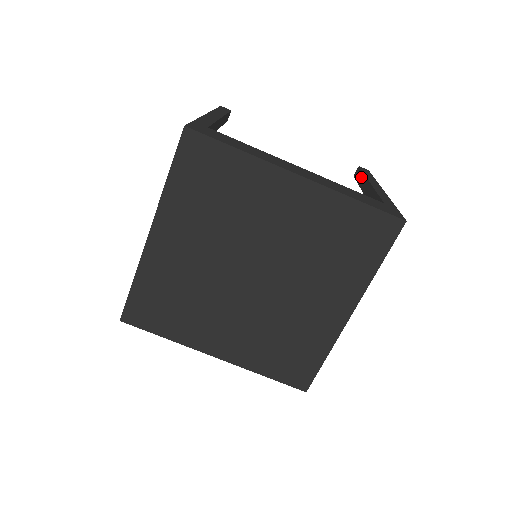
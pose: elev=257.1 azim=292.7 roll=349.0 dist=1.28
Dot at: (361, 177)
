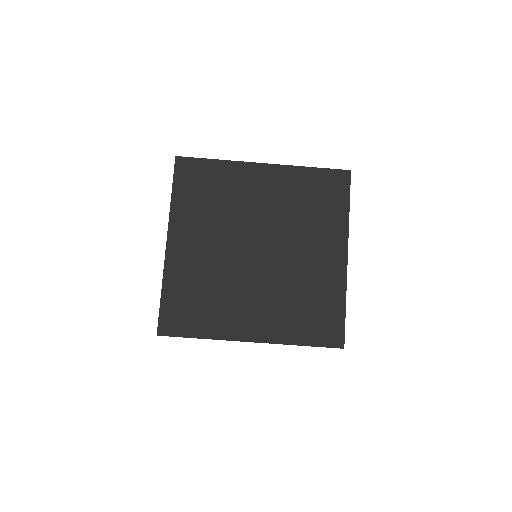
Dot at: occluded
